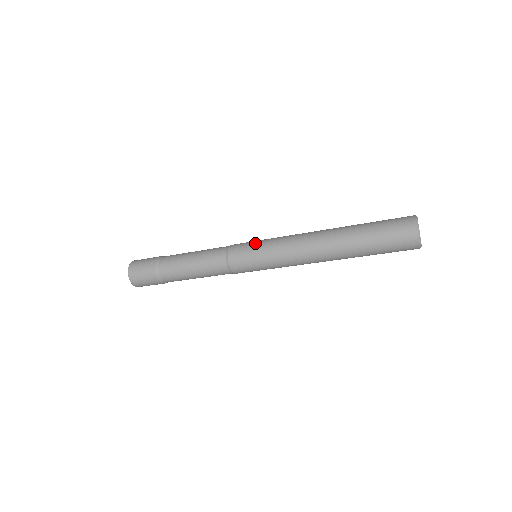
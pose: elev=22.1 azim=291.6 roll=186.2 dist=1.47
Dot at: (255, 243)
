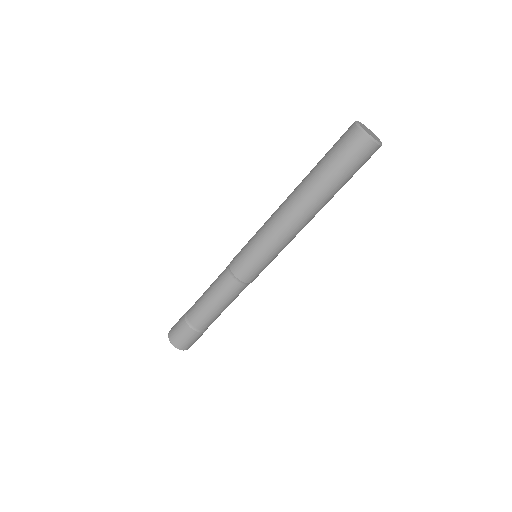
Dot at: (246, 248)
